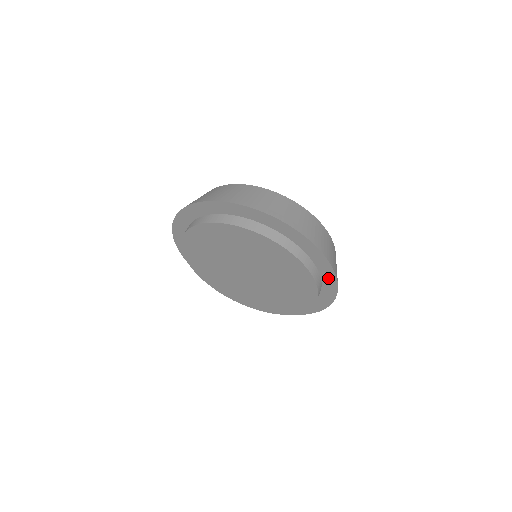
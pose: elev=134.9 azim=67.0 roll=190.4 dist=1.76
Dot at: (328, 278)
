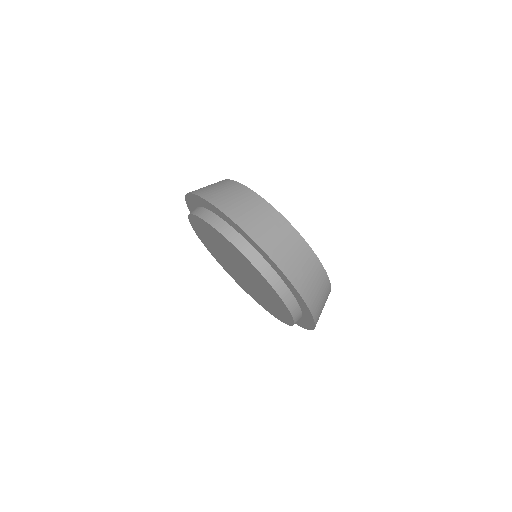
Dot at: (308, 316)
